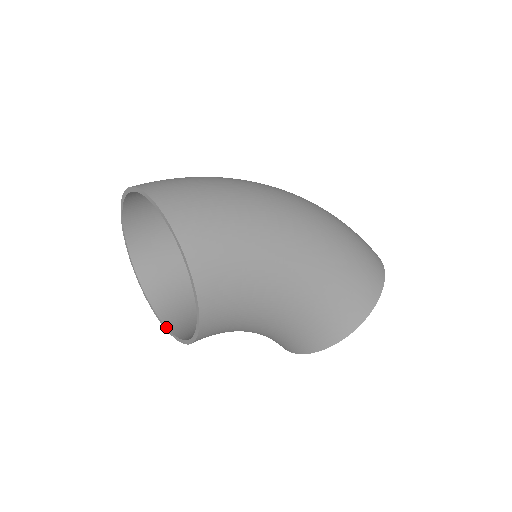
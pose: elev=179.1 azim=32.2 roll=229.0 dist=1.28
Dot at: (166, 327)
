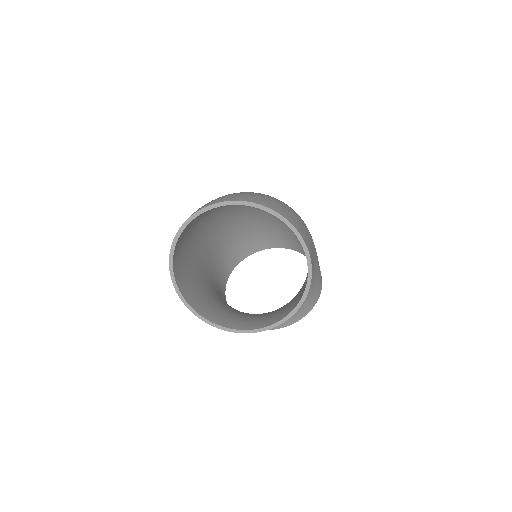
Dot at: (223, 327)
